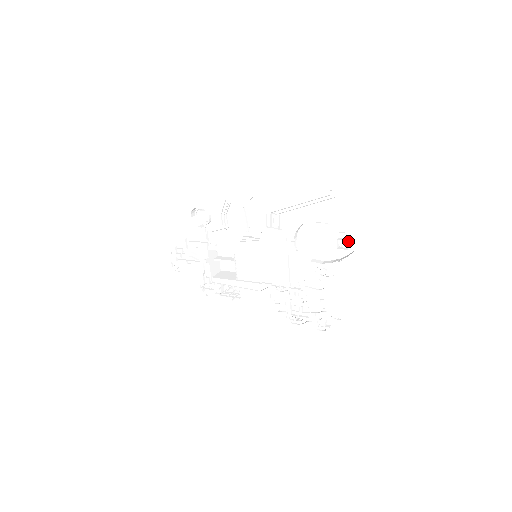
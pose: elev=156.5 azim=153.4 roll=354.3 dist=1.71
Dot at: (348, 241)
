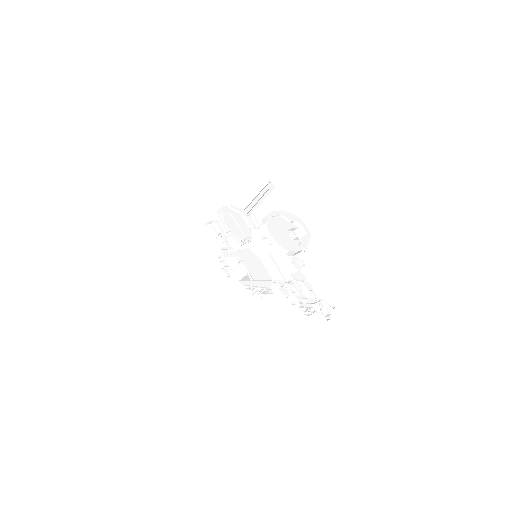
Dot at: (296, 231)
